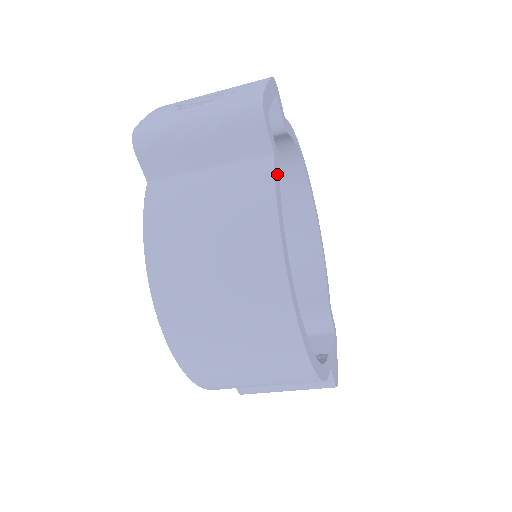
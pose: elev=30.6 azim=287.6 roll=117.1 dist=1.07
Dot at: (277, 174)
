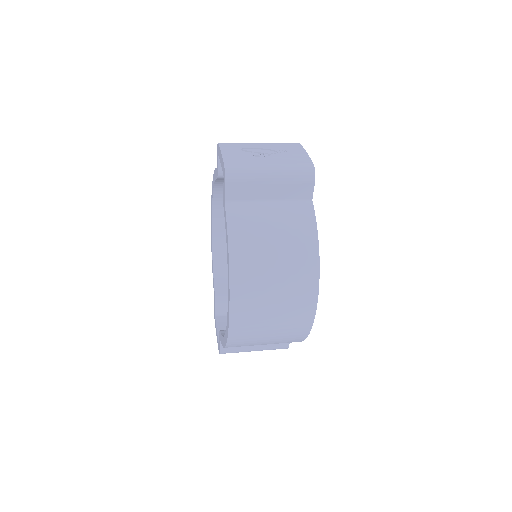
Dot at: occluded
